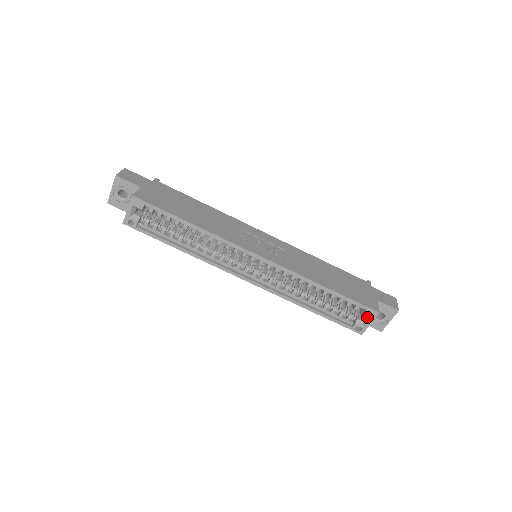
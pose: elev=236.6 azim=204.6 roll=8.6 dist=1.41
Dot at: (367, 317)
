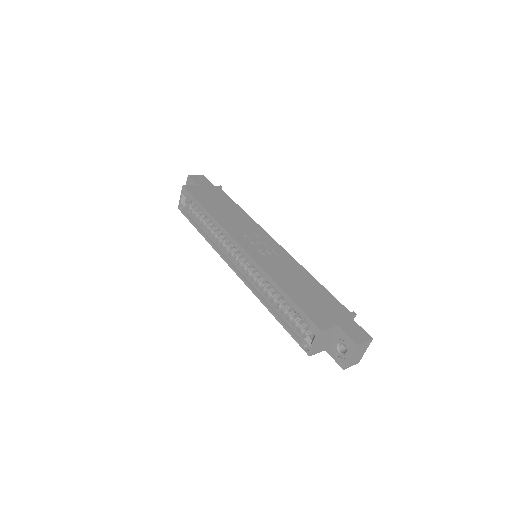
Dot at: (314, 335)
